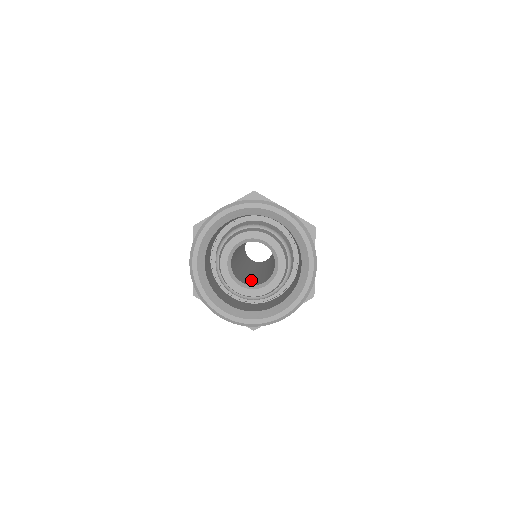
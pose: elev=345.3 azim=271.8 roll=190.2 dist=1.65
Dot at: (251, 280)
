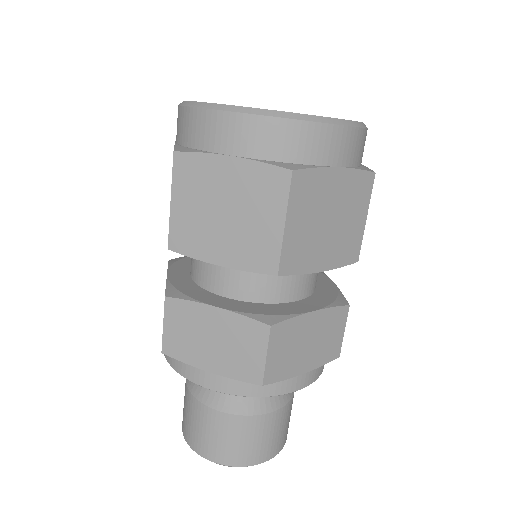
Dot at: occluded
